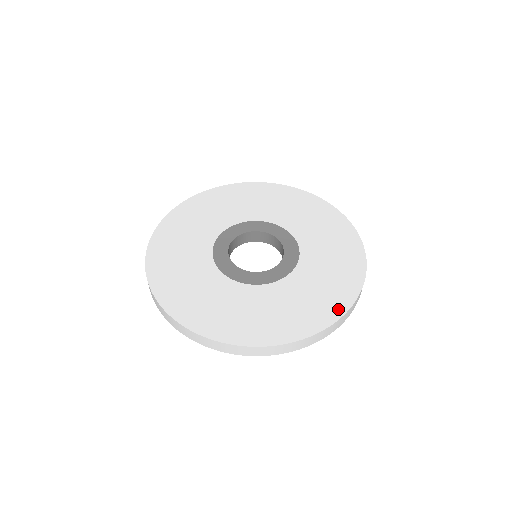
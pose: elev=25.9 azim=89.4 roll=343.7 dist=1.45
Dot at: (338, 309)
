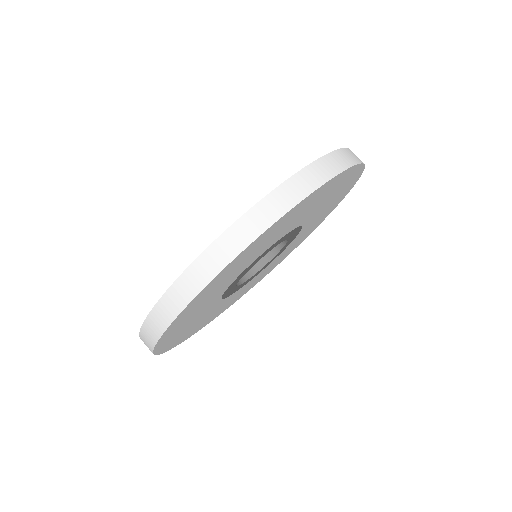
Dot at: occluded
